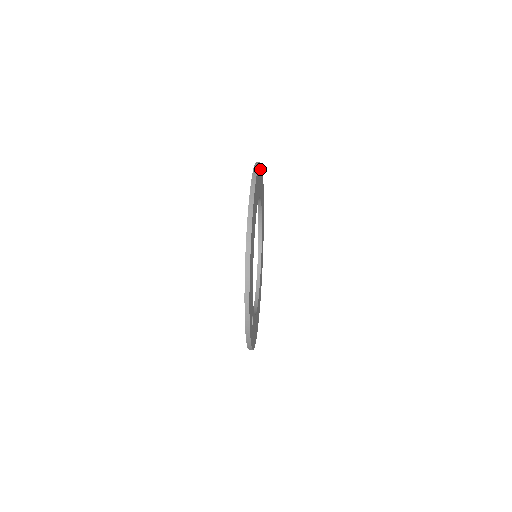
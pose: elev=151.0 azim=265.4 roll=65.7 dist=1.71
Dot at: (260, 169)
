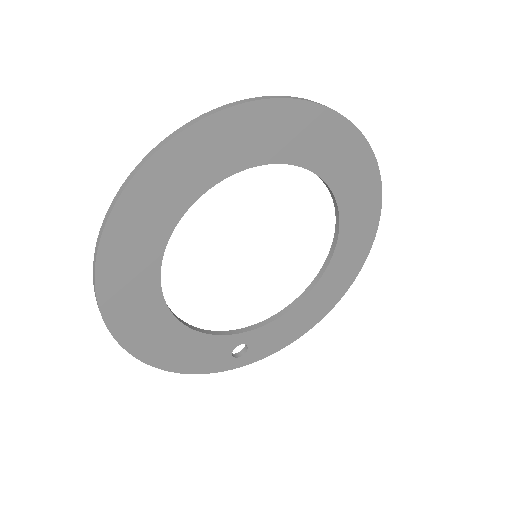
Dot at: (161, 164)
